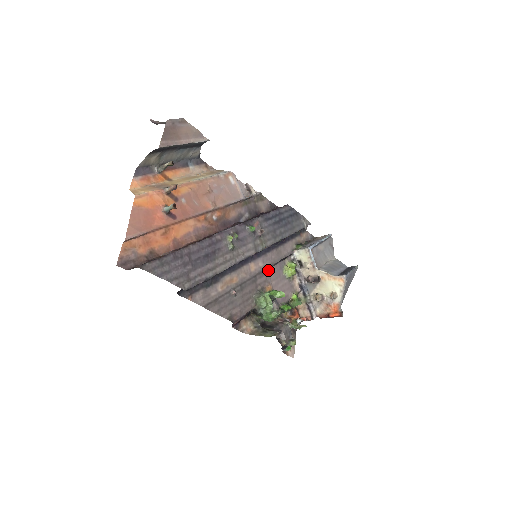
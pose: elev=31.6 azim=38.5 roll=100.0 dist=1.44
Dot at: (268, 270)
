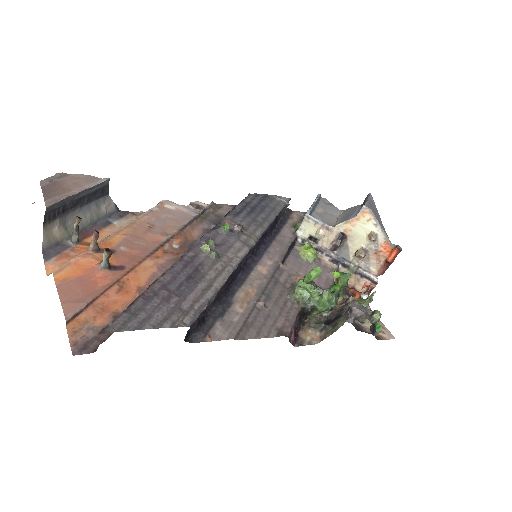
Dot at: occluded
